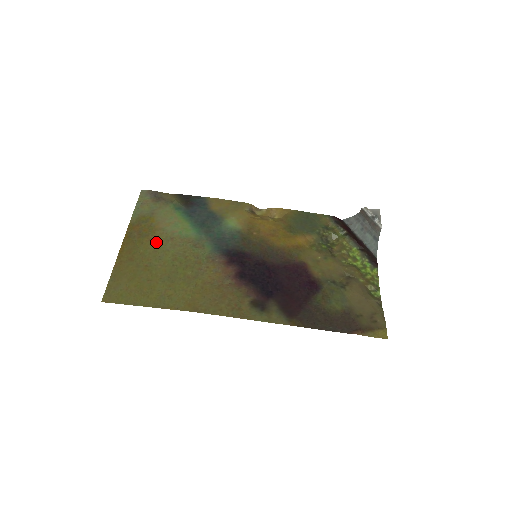
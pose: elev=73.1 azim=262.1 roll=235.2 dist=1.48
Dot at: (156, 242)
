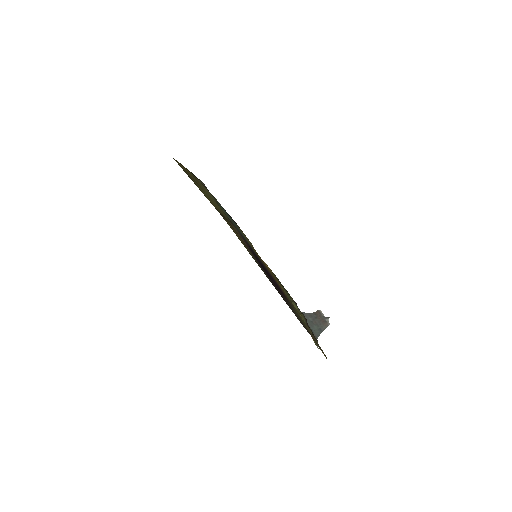
Dot at: (204, 189)
